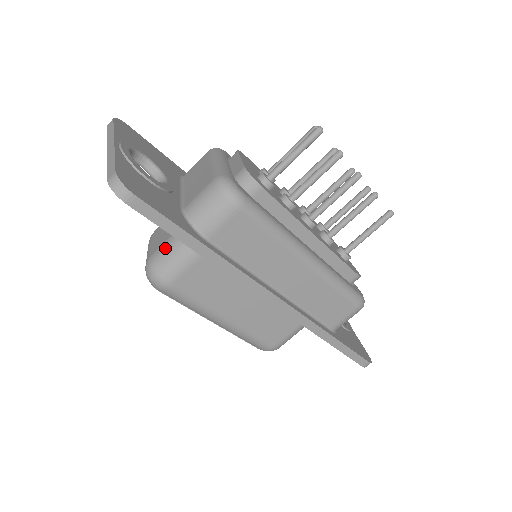
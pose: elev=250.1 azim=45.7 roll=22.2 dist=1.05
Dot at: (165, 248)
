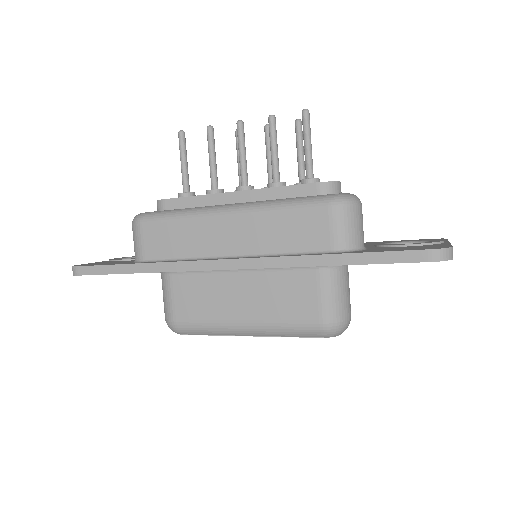
Dot at: occluded
